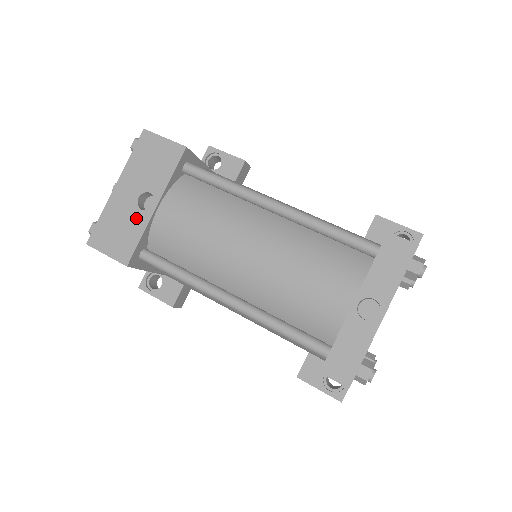
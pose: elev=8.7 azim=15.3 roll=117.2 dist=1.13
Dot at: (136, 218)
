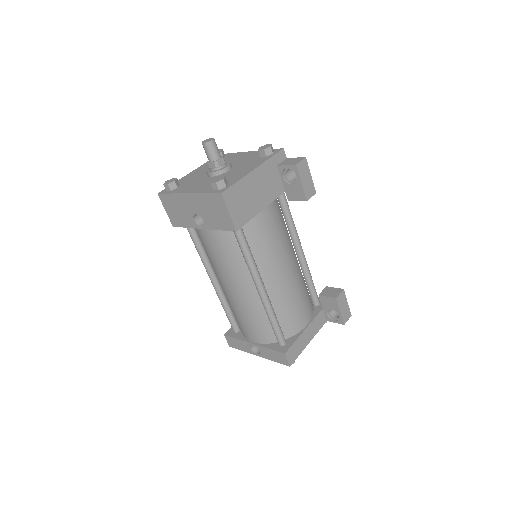
Dot at: (189, 219)
